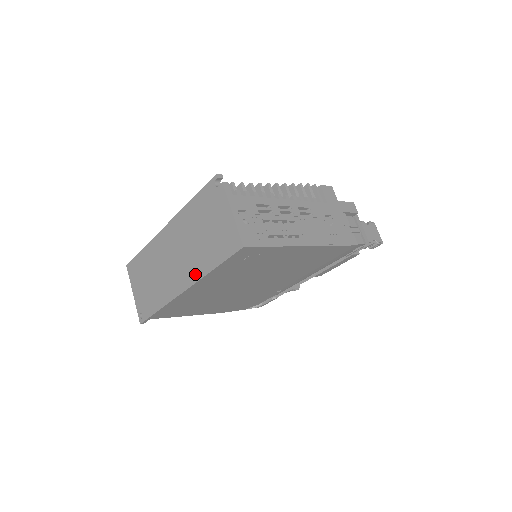
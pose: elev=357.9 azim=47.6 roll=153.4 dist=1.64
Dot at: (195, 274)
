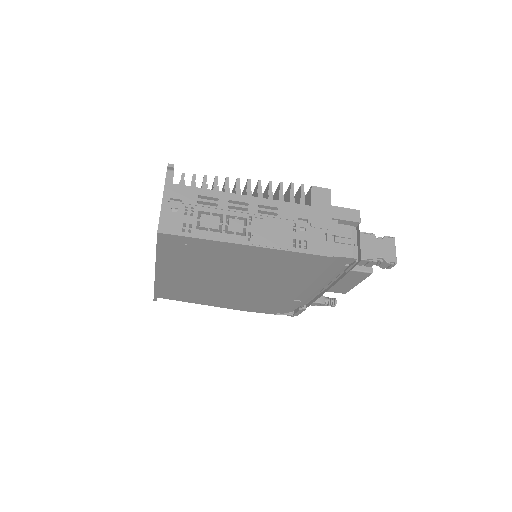
Dot at: occluded
